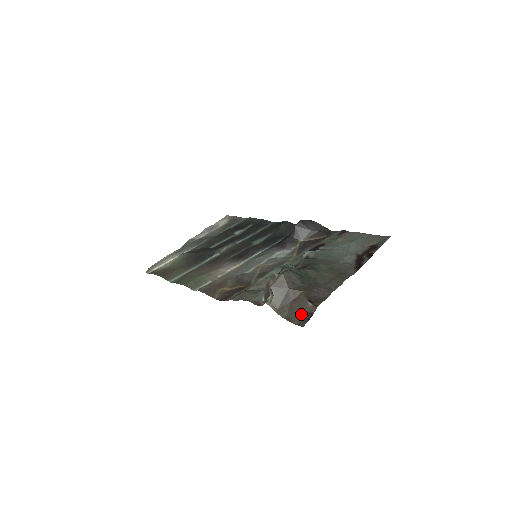
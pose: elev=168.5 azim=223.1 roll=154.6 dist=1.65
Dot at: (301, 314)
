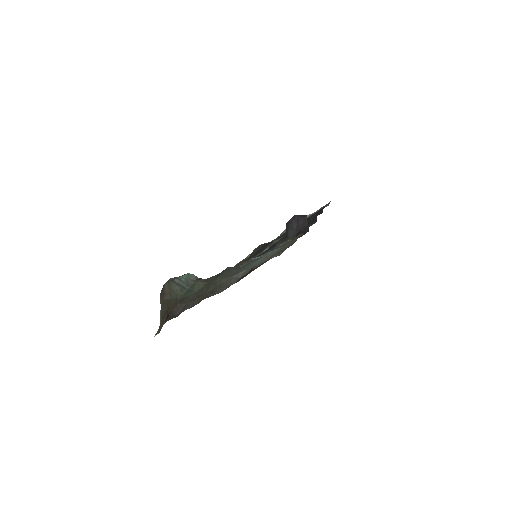
Dot at: (160, 327)
